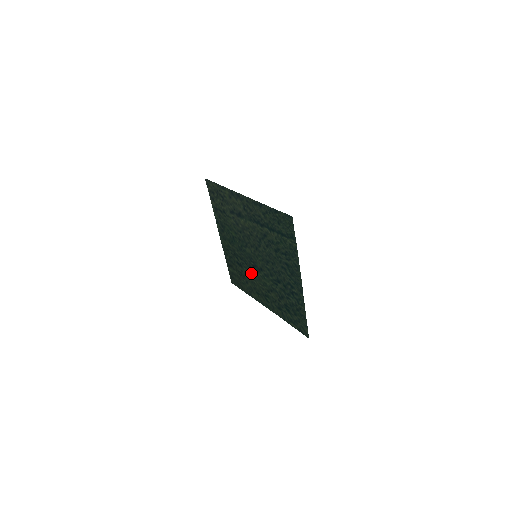
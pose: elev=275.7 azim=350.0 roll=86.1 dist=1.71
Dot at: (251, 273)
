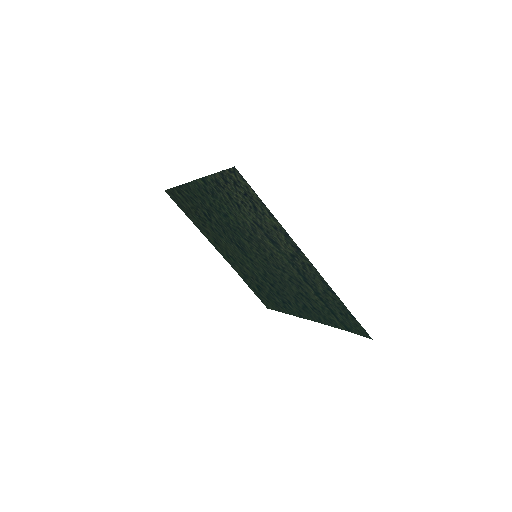
Dot at: (225, 238)
